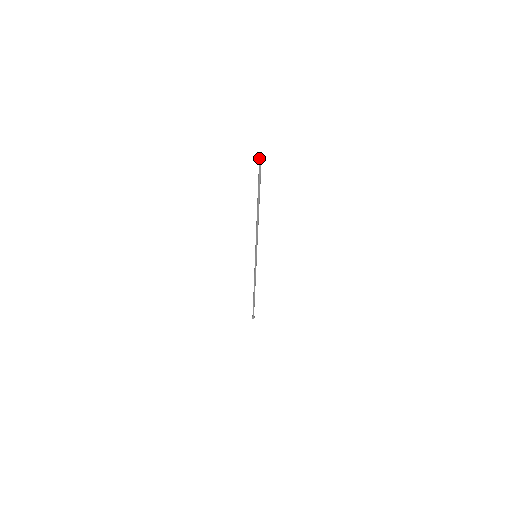
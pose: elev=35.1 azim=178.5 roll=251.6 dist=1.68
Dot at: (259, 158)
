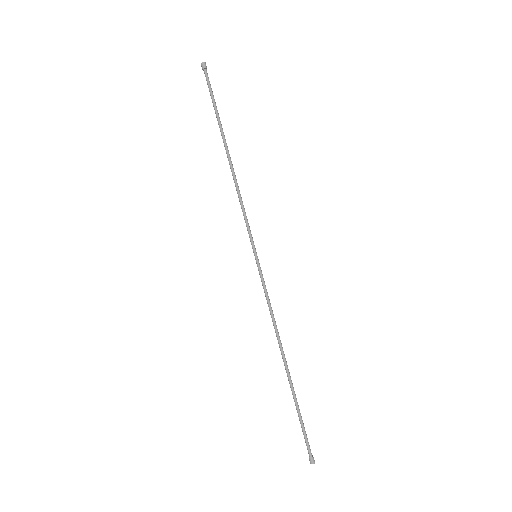
Dot at: (203, 67)
